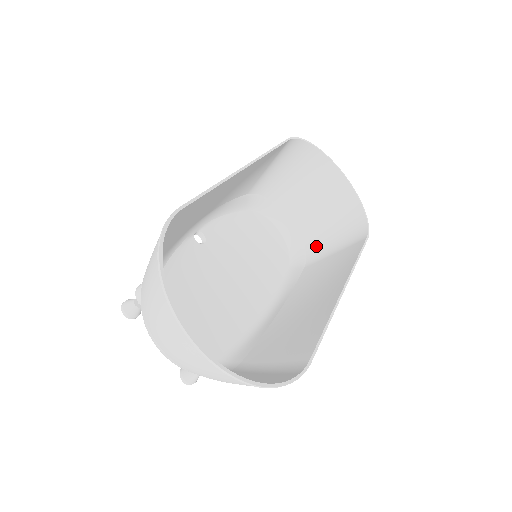
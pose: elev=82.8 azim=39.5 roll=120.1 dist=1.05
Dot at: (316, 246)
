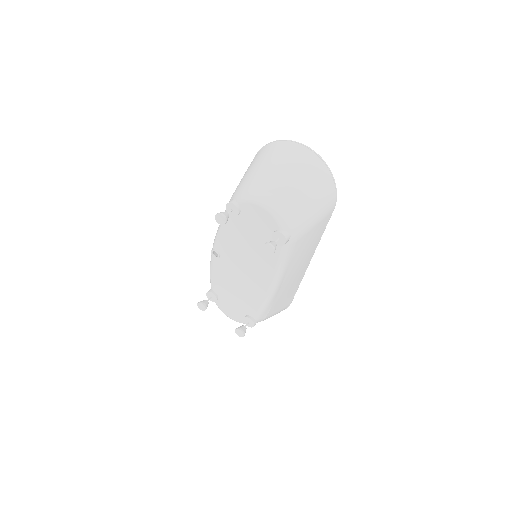
Dot at: occluded
